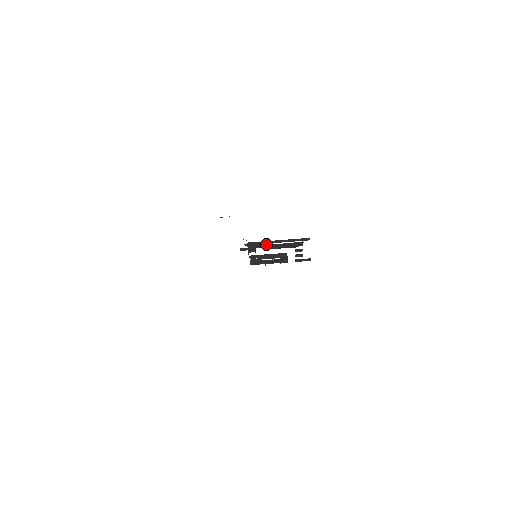
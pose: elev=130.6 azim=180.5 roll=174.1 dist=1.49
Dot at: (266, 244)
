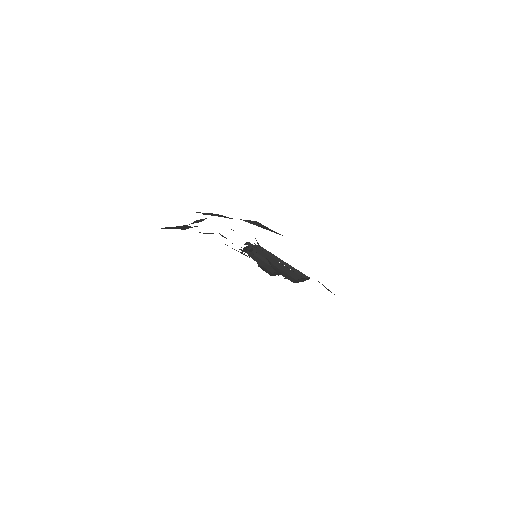
Dot at: (273, 257)
